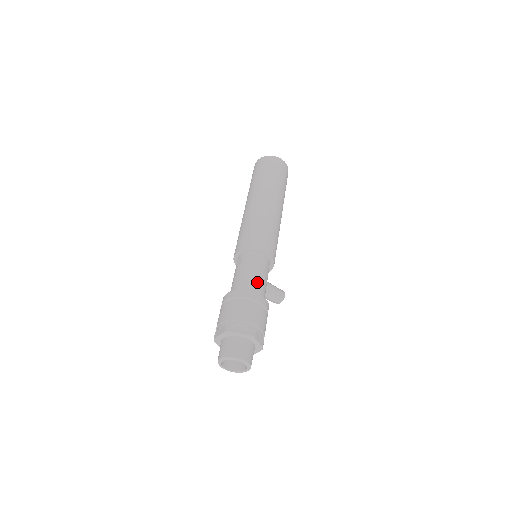
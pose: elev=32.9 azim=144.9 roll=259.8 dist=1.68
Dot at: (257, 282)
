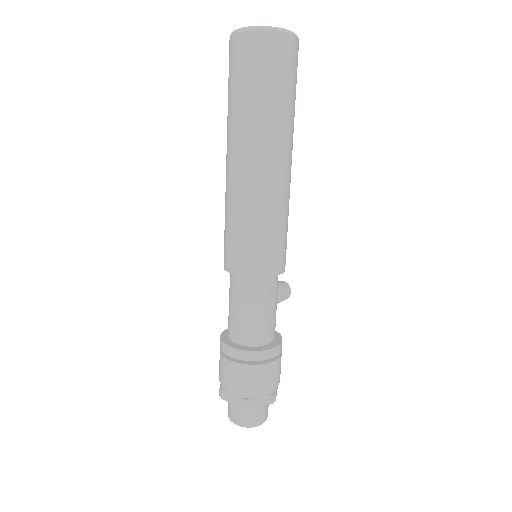
Dot at: (270, 323)
